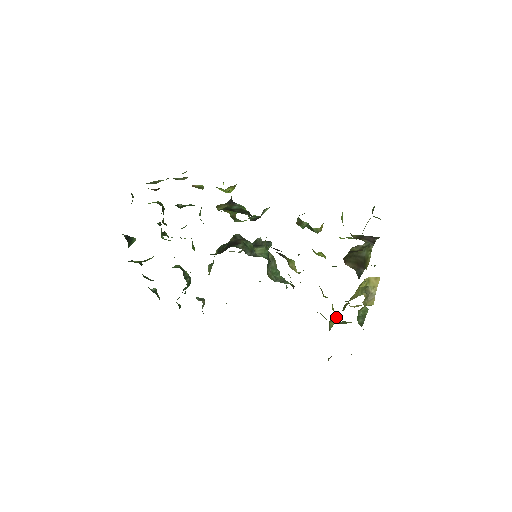
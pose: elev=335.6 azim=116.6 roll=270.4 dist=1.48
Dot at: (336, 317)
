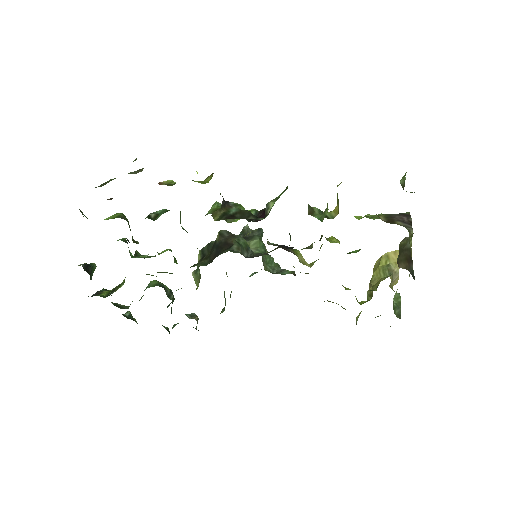
Dot at: occluded
